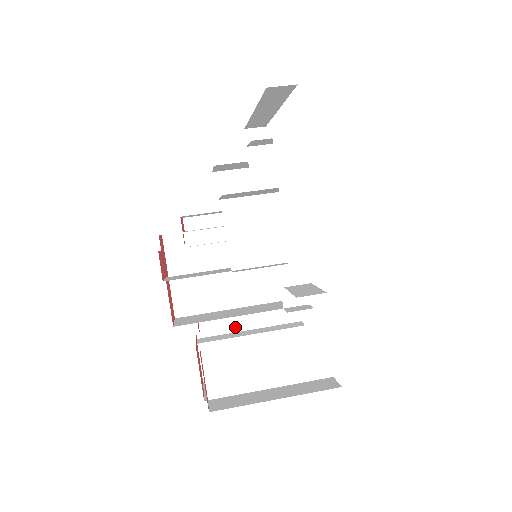
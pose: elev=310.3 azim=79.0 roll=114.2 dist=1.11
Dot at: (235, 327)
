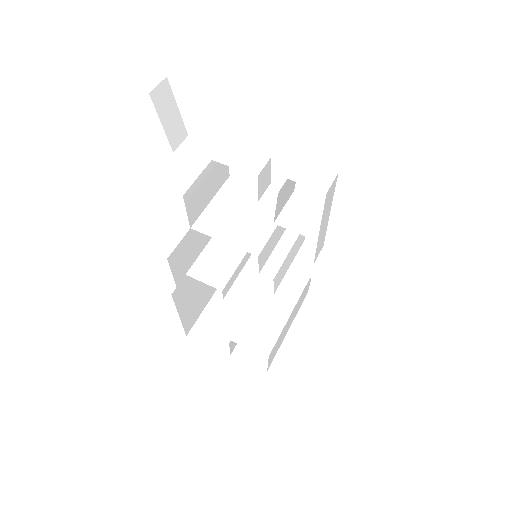
Dot at: occluded
